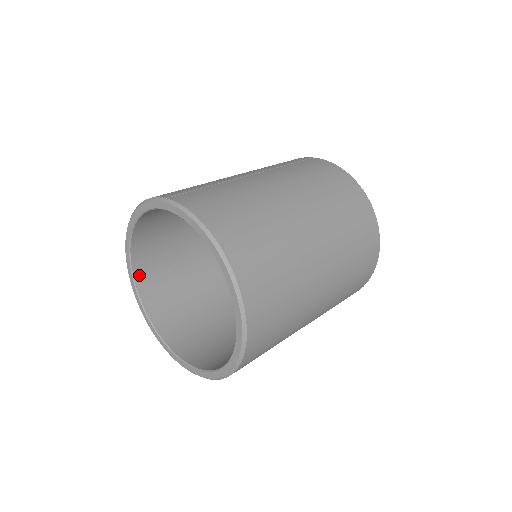
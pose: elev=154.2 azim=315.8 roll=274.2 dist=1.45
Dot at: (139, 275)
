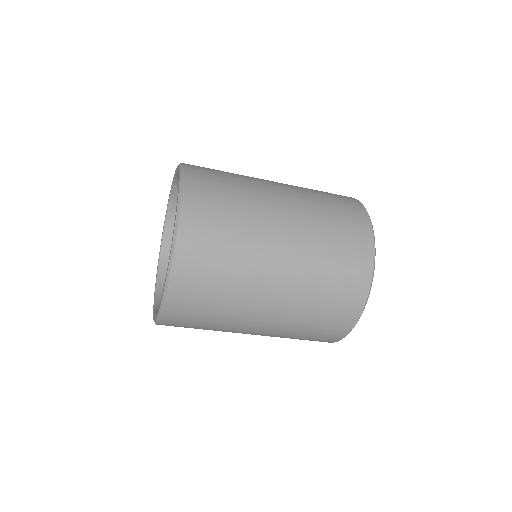
Dot at: (163, 279)
